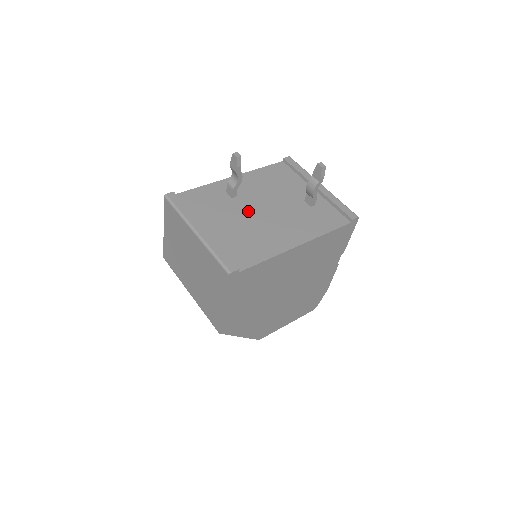
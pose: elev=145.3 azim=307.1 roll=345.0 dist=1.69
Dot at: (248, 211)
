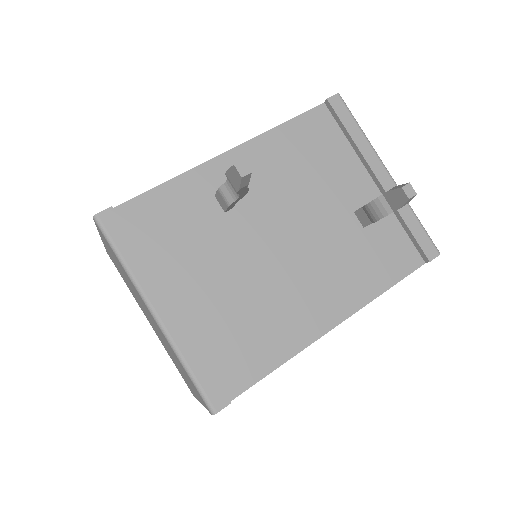
Dot at: (253, 246)
